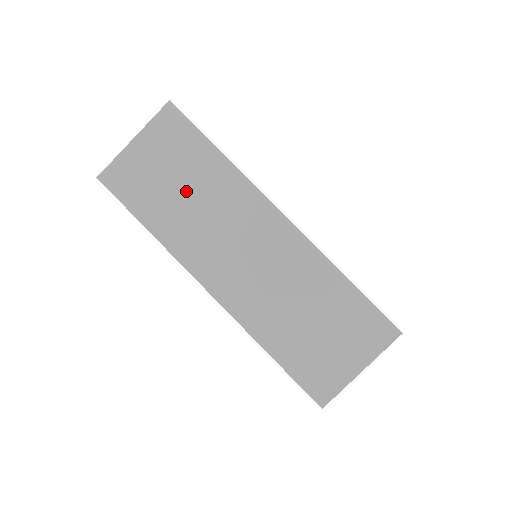
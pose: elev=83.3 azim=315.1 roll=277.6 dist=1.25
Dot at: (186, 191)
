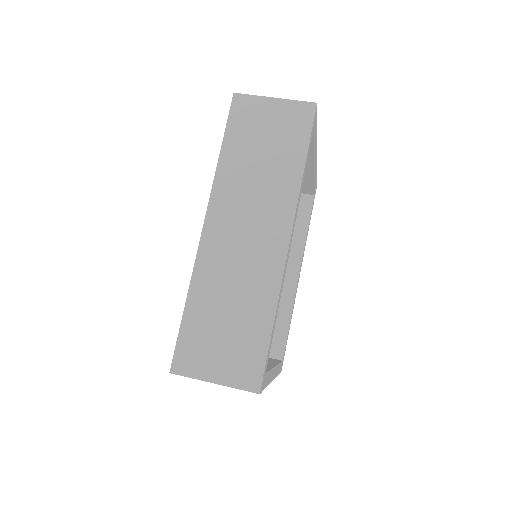
Dot at: occluded
